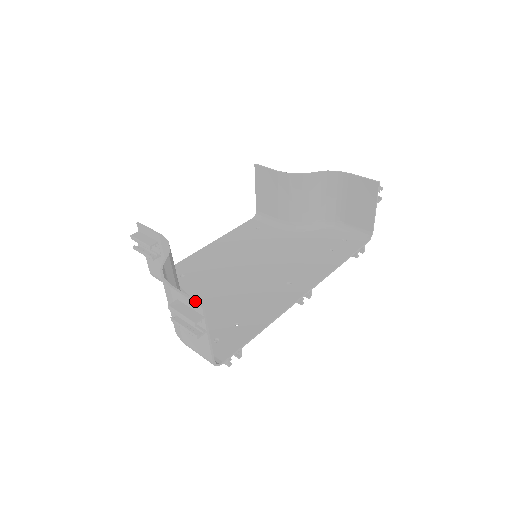
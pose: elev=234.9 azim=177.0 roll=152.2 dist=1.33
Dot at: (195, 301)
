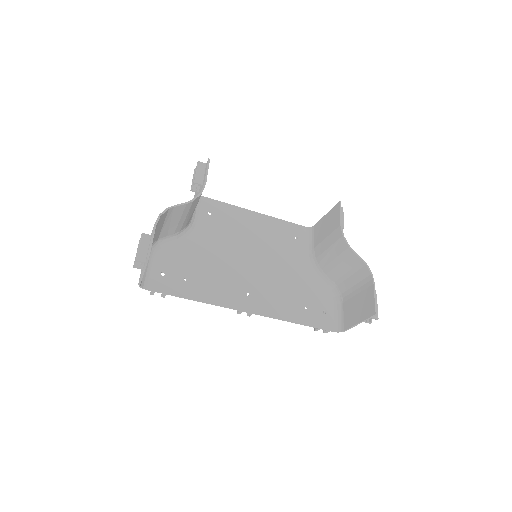
Dot at: (150, 250)
